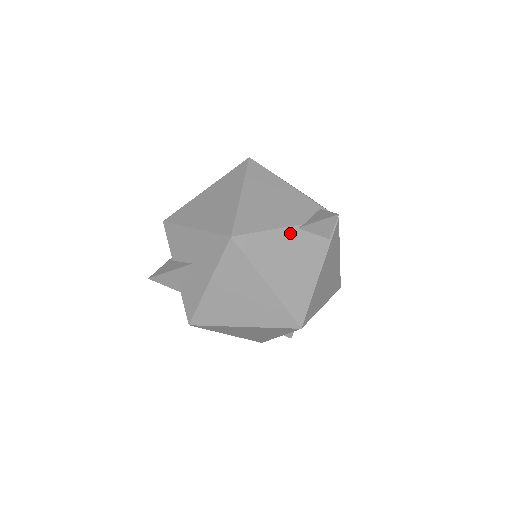
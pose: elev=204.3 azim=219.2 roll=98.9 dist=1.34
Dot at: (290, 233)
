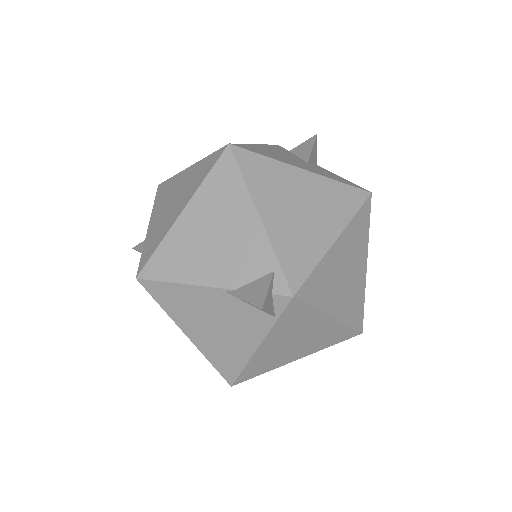
Dot at: (213, 294)
